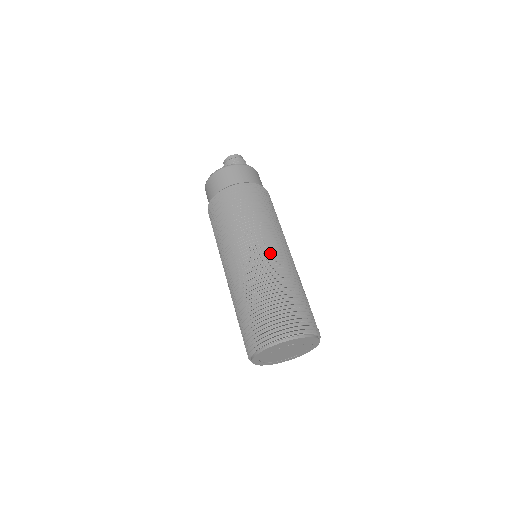
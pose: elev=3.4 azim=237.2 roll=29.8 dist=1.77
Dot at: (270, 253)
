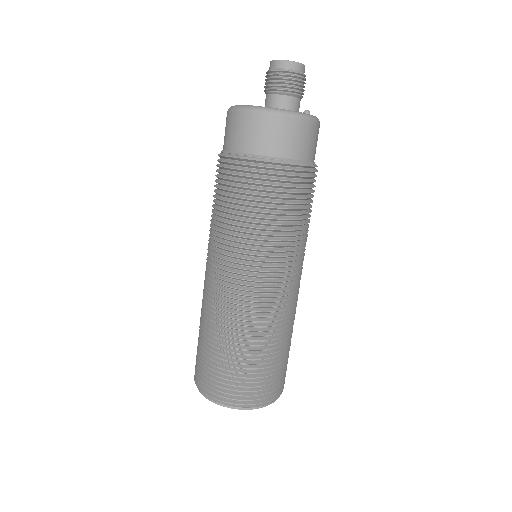
Dot at: (290, 294)
